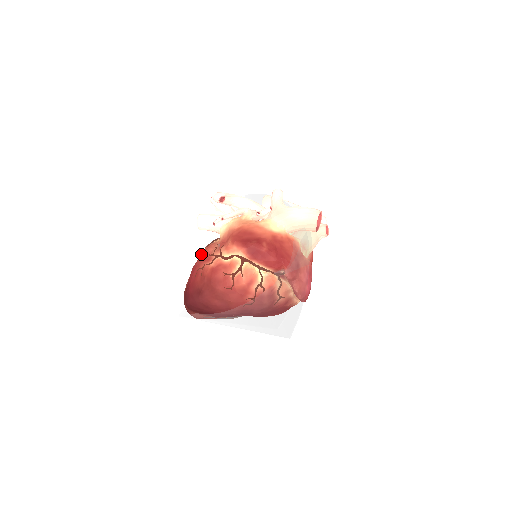
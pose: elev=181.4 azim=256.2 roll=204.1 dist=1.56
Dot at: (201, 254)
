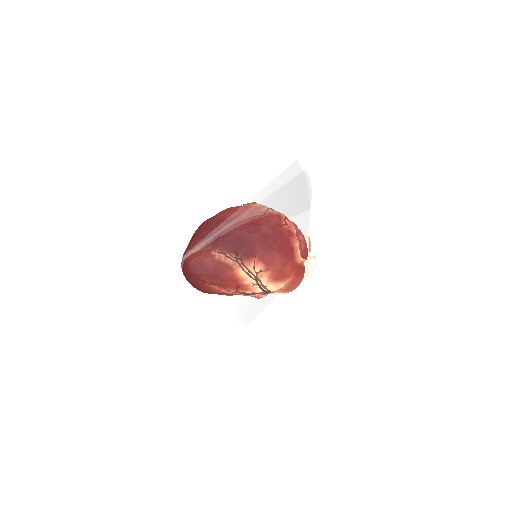
Dot at: occluded
